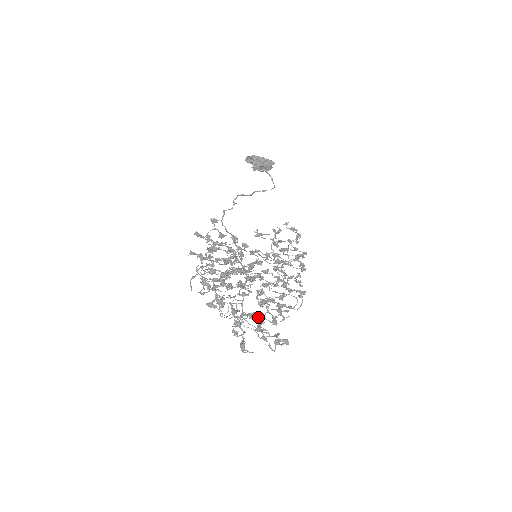
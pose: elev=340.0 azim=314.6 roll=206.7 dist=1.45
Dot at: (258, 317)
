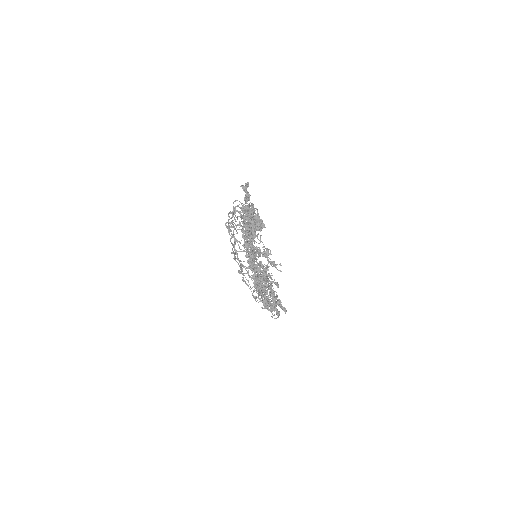
Dot at: (268, 276)
